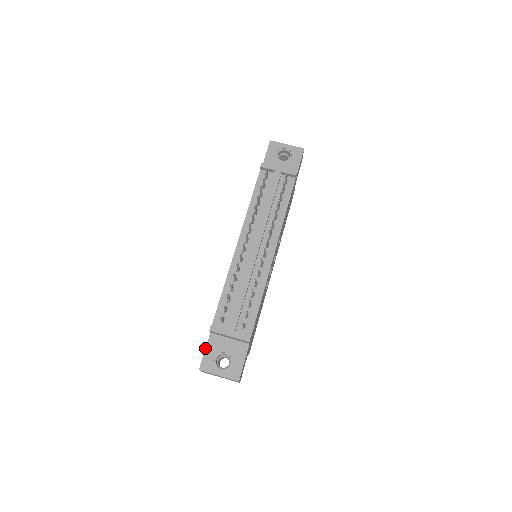
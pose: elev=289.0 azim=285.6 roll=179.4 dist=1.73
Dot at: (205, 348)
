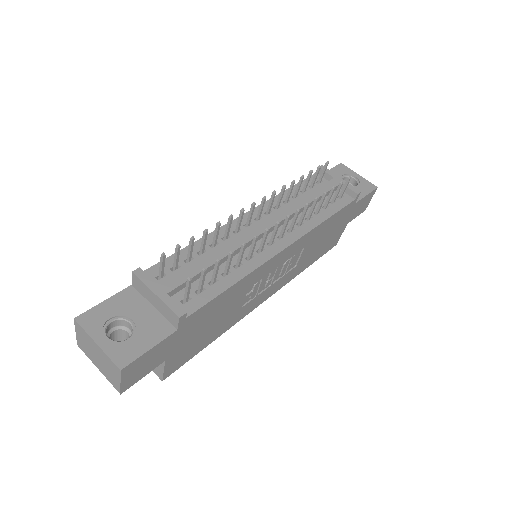
Dot at: occluded
